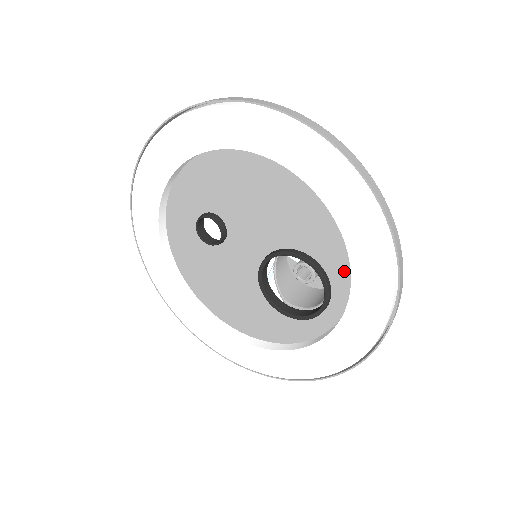
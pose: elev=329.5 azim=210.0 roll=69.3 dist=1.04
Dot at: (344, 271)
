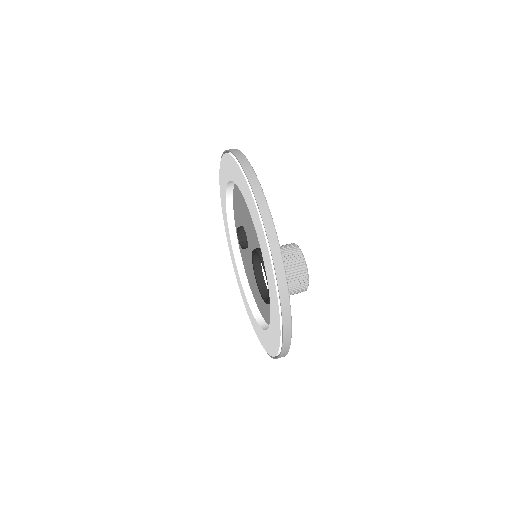
Dot at: occluded
